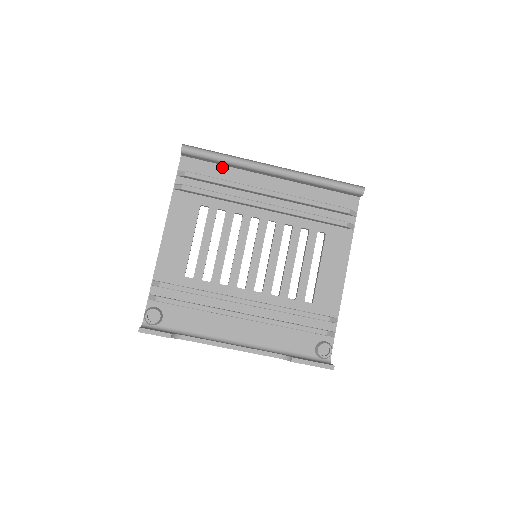
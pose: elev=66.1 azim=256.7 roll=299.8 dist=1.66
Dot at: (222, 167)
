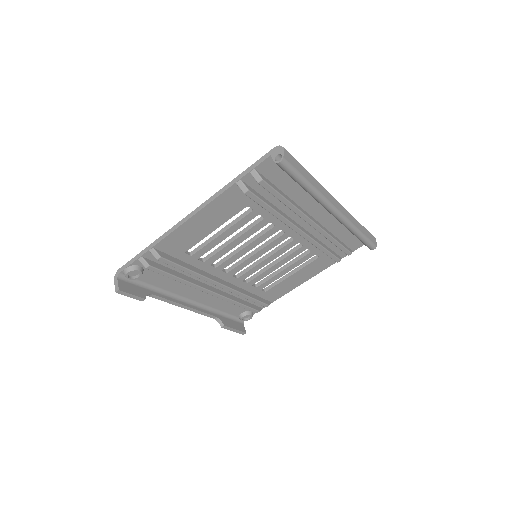
Dot at: (297, 183)
